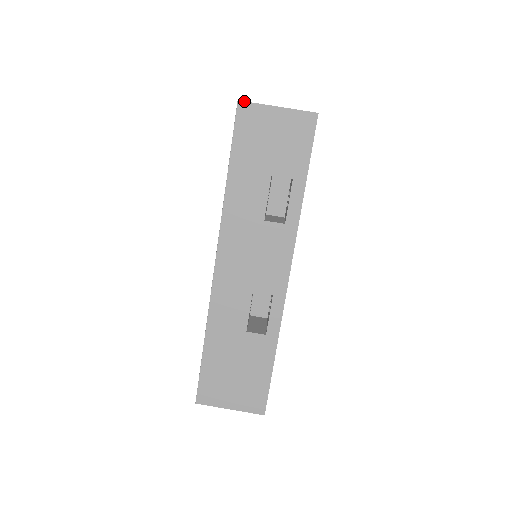
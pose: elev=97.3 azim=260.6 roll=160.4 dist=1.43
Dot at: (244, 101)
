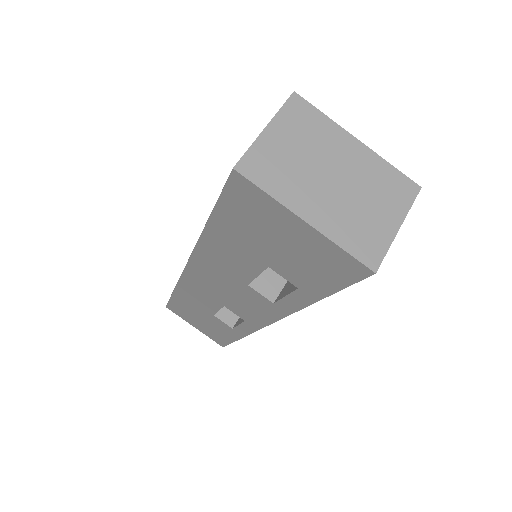
Dot at: (244, 177)
